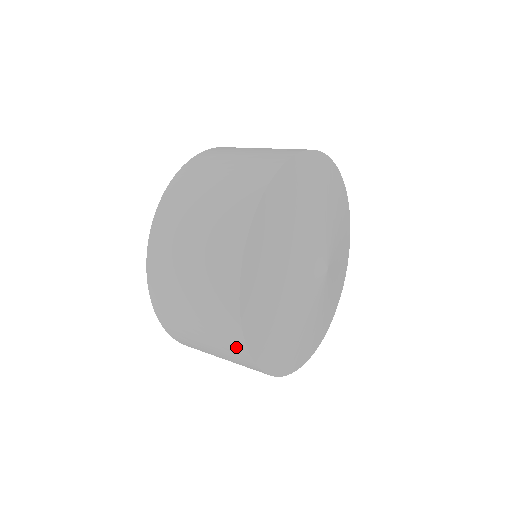
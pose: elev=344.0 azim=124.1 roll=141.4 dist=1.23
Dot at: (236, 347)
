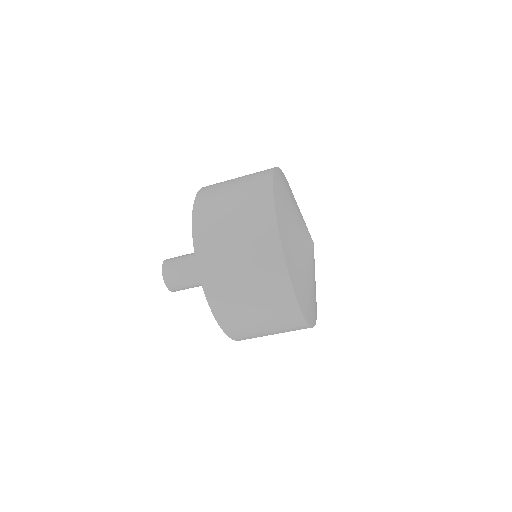
Dot at: (264, 207)
